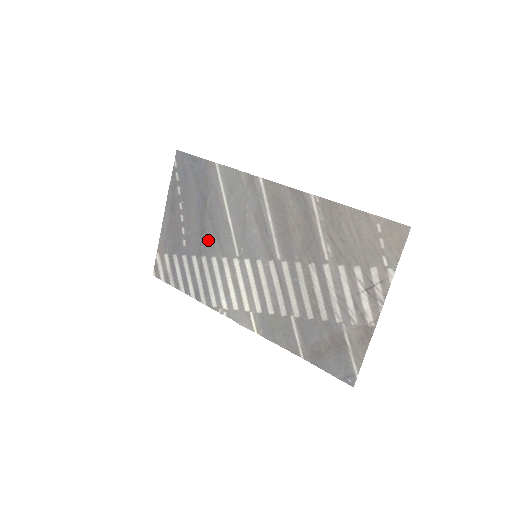
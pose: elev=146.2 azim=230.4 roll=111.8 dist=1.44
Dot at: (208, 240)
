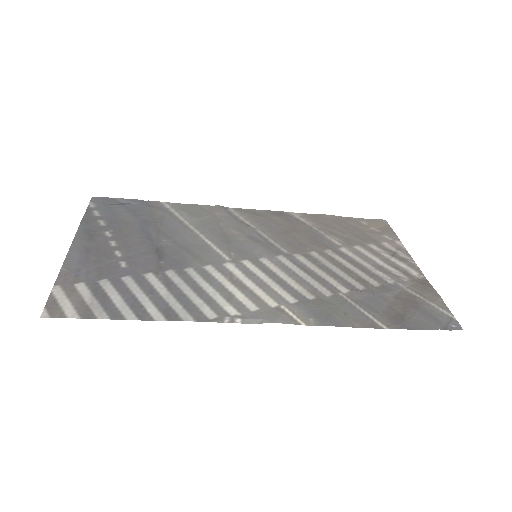
Dot at: (171, 255)
